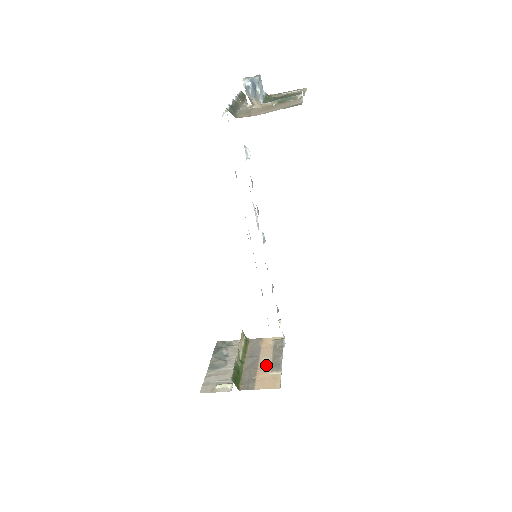
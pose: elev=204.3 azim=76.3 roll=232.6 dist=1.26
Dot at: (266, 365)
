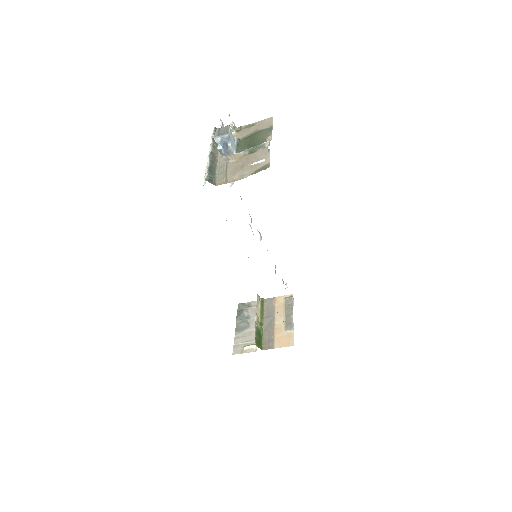
Dot at: (281, 324)
